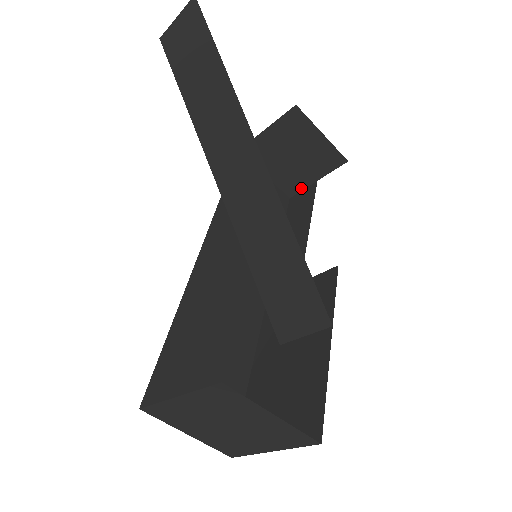
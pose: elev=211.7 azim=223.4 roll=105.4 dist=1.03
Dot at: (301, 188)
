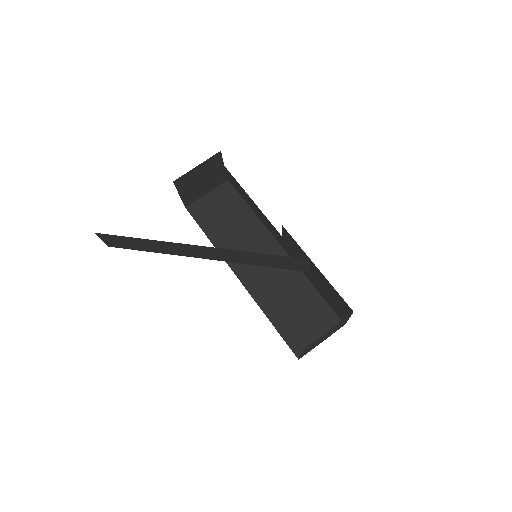
Dot at: (224, 174)
